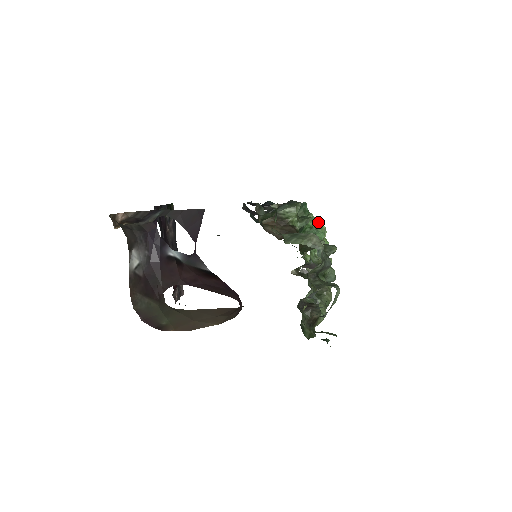
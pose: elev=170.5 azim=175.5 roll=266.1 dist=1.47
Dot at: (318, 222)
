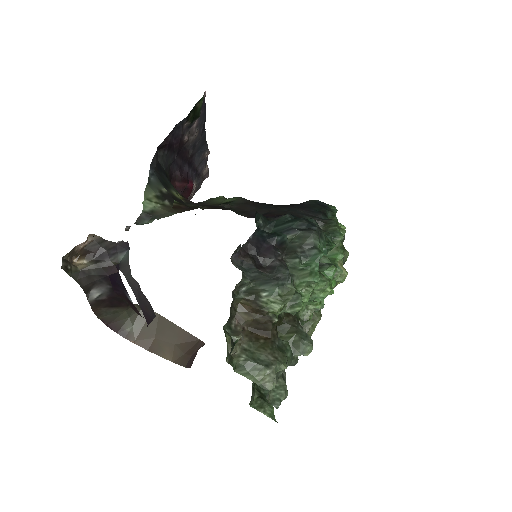
Dot at: (322, 288)
